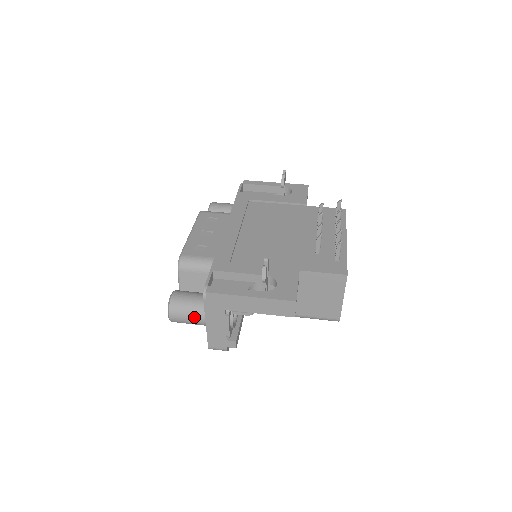
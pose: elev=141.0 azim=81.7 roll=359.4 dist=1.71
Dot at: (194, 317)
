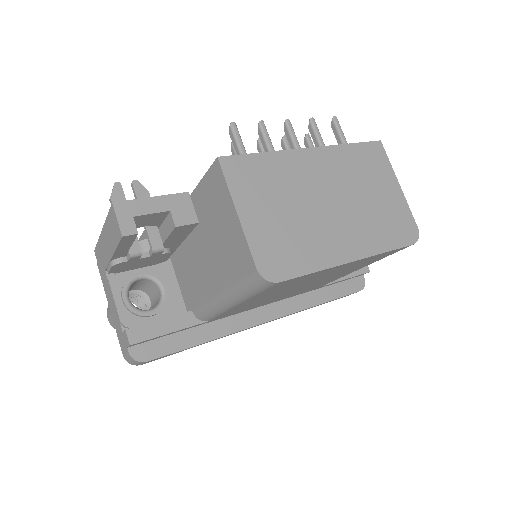
Dot at: occluded
